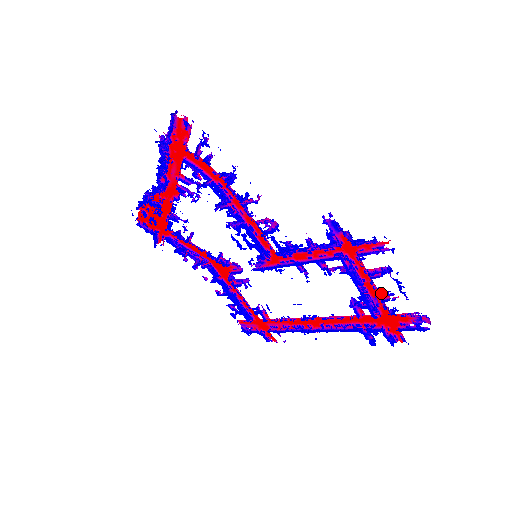
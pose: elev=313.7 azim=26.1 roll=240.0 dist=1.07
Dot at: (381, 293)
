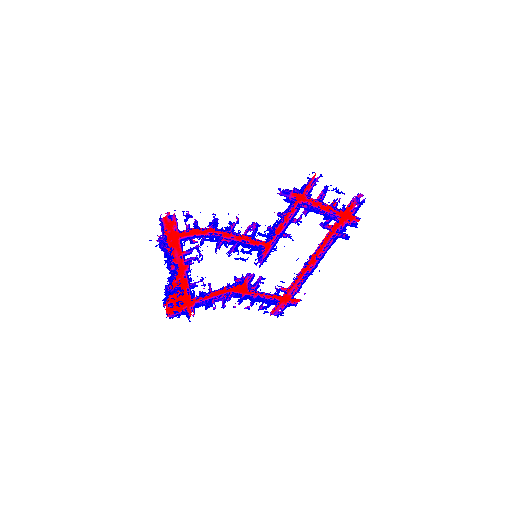
Dot at: (331, 205)
